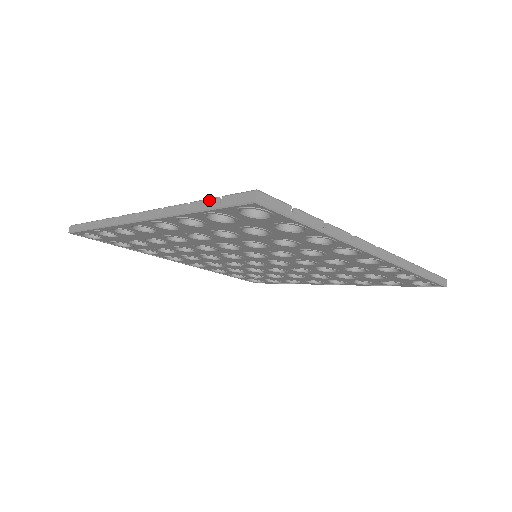
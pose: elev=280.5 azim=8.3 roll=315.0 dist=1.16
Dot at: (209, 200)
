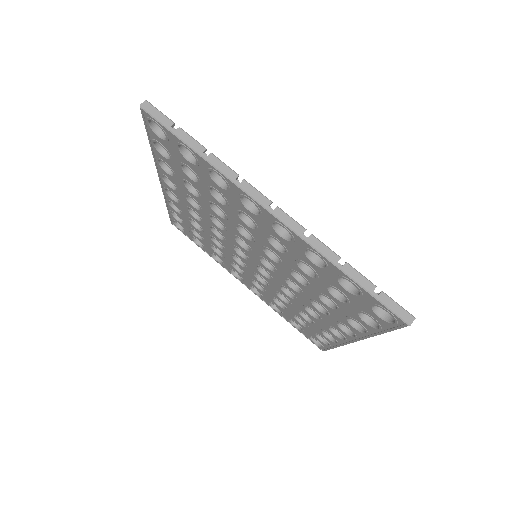
Dot at: (368, 281)
